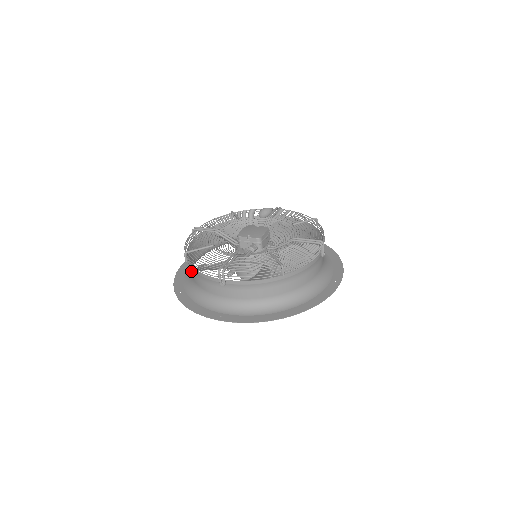
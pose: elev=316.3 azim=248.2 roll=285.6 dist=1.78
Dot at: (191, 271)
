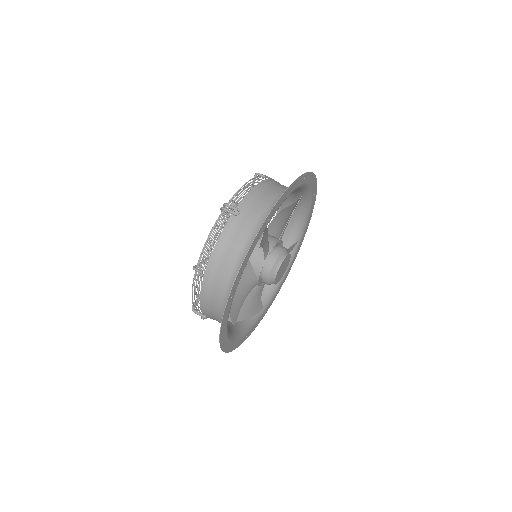
Dot at: (217, 279)
